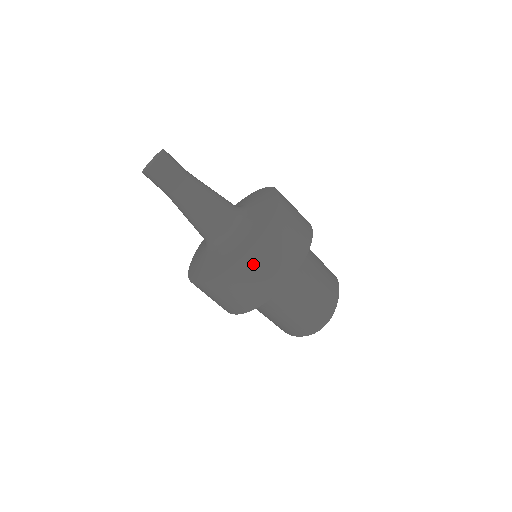
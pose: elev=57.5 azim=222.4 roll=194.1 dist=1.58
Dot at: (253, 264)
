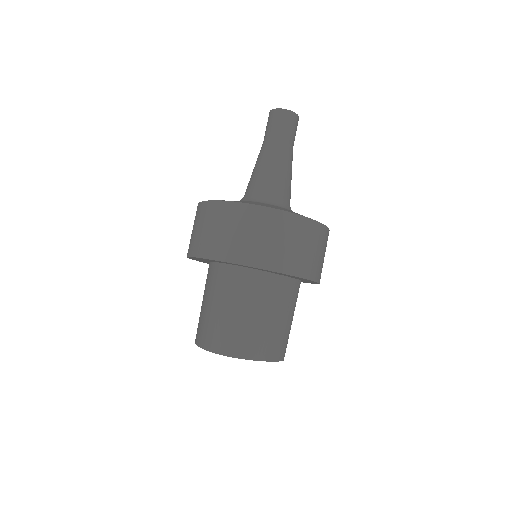
Dot at: (244, 218)
